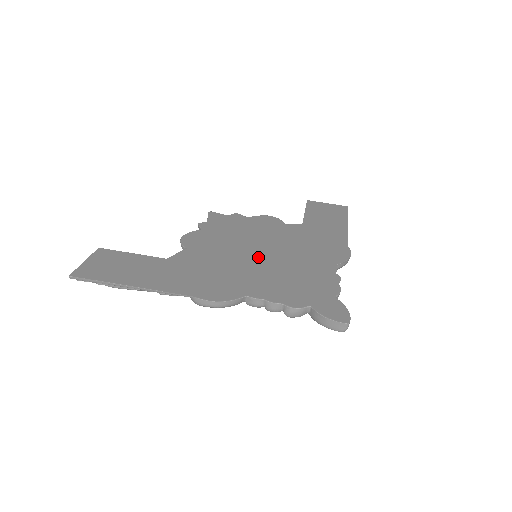
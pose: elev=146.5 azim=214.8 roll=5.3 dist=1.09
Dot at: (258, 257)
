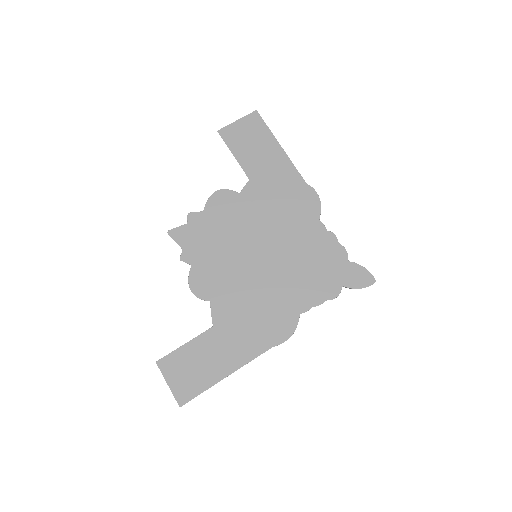
Dot at: (265, 262)
